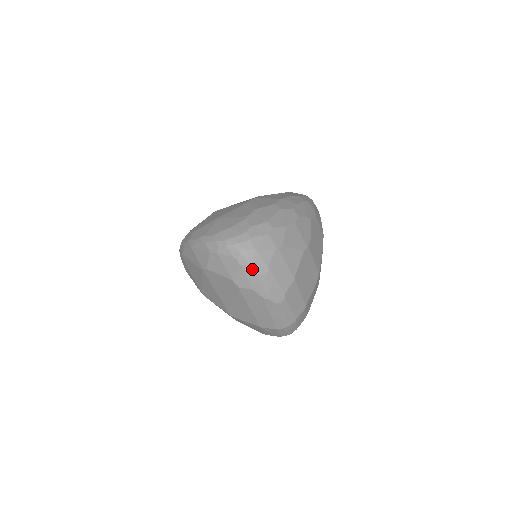
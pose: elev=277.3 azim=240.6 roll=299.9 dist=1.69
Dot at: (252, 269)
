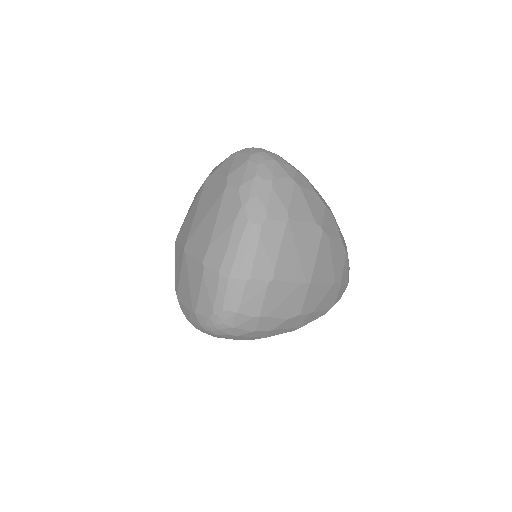
Dot at: (257, 167)
